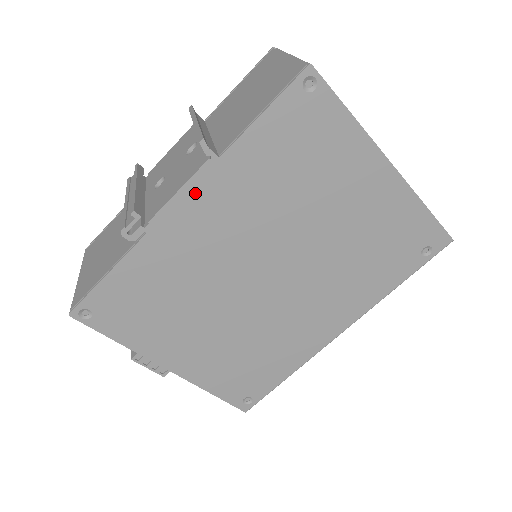
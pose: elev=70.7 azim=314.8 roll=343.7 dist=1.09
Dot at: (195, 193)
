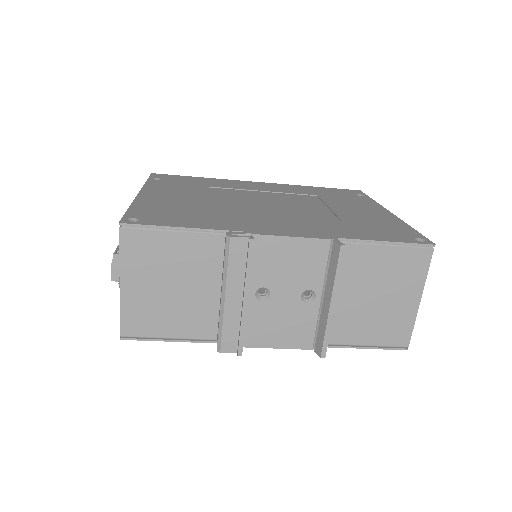
Dot at: occluded
